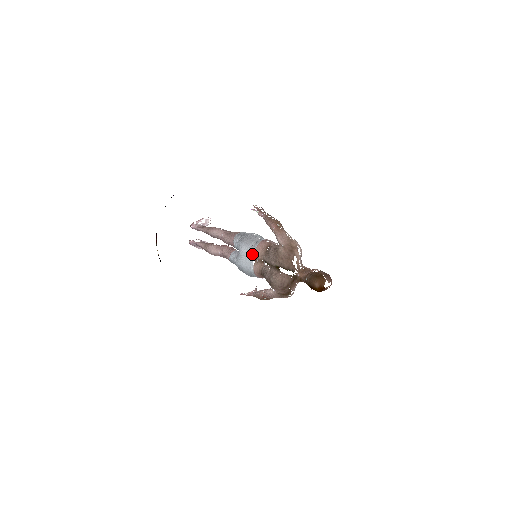
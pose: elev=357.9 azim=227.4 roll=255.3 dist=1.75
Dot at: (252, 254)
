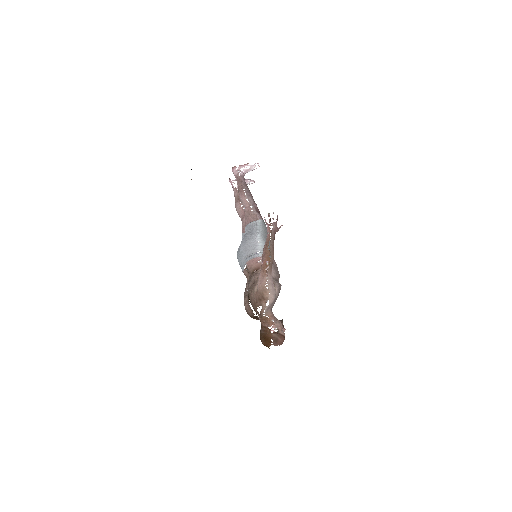
Dot at: (244, 262)
